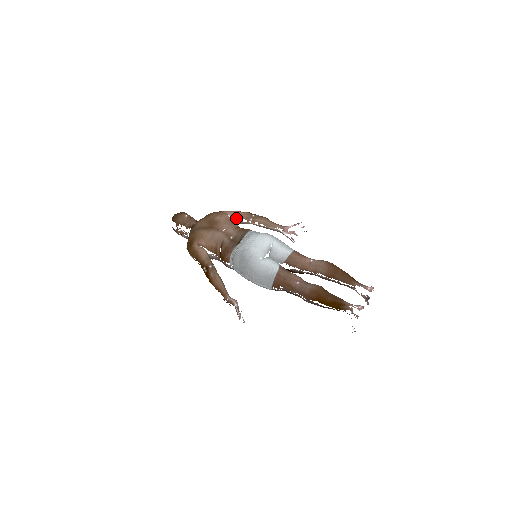
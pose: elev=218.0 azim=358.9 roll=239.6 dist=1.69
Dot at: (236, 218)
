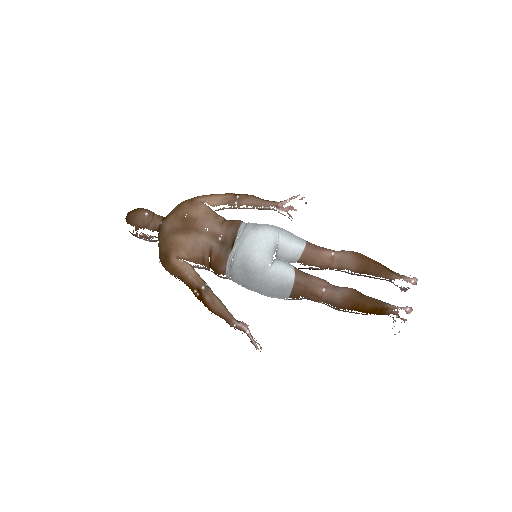
Dot at: (216, 205)
